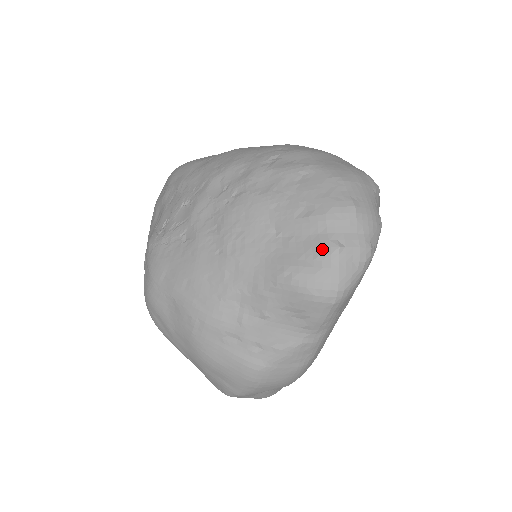
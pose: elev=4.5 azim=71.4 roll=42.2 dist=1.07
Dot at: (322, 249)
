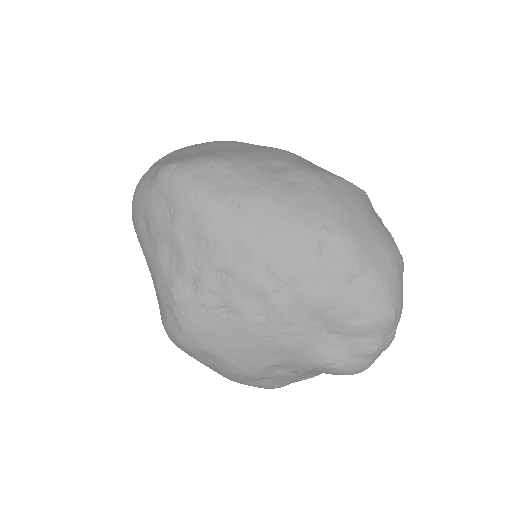
Dot at: (364, 351)
